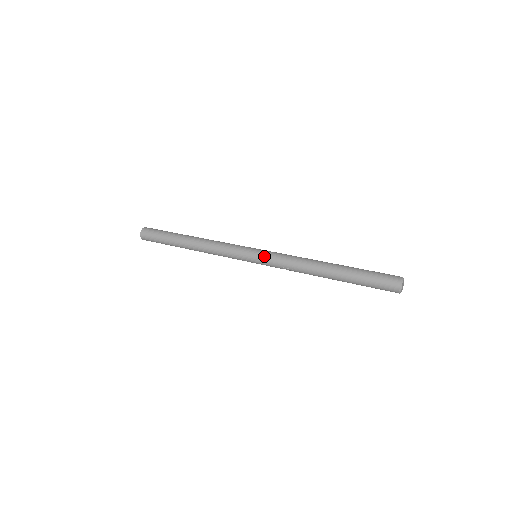
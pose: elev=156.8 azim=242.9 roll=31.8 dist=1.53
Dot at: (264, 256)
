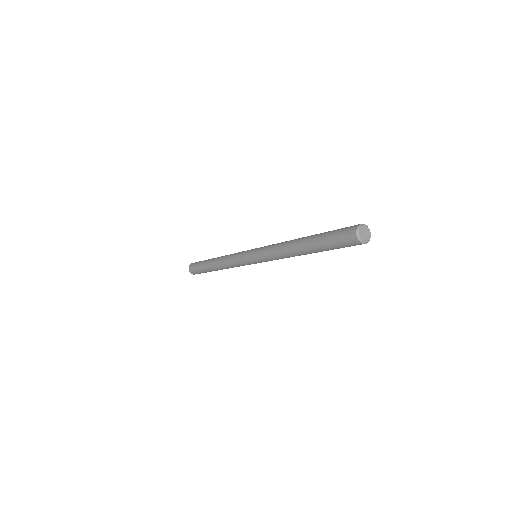
Dot at: (258, 249)
